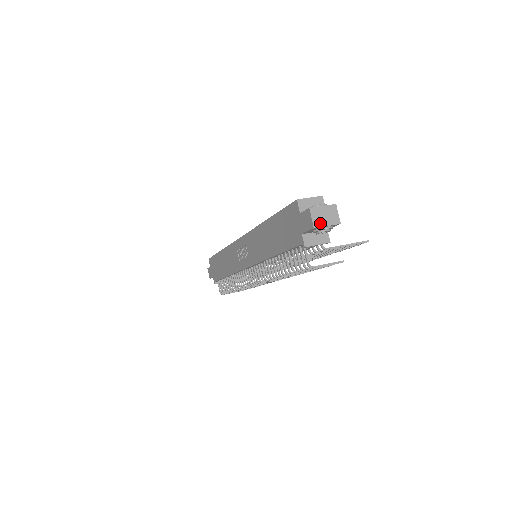
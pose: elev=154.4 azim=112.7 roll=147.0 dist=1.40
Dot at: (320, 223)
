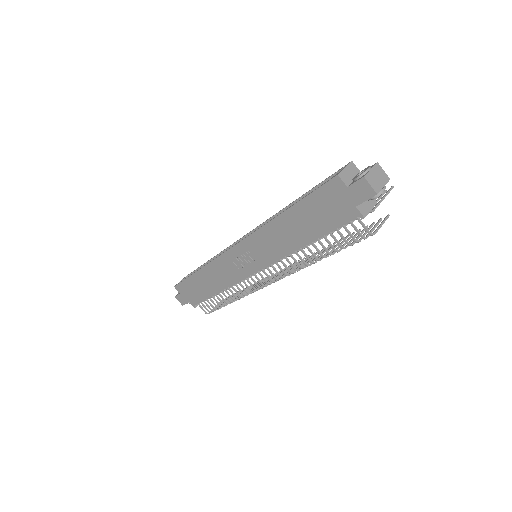
Dot at: (378, 187)
